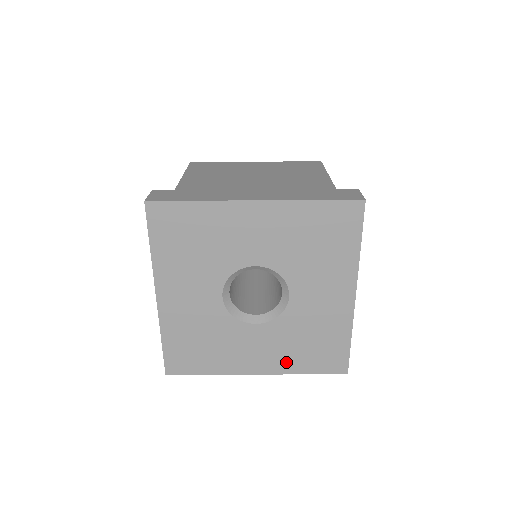
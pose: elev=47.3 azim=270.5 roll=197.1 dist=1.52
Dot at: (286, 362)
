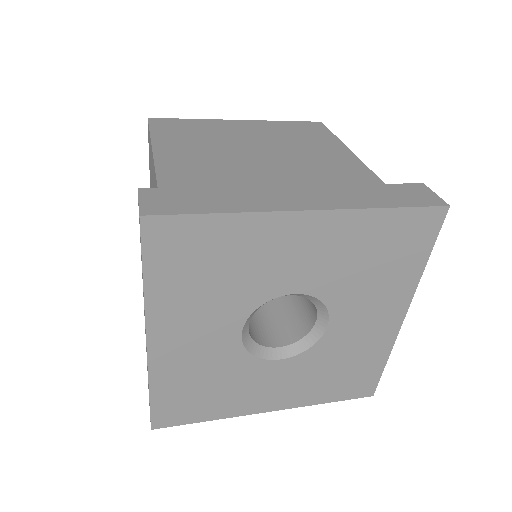
Dot at: (307, 394)
